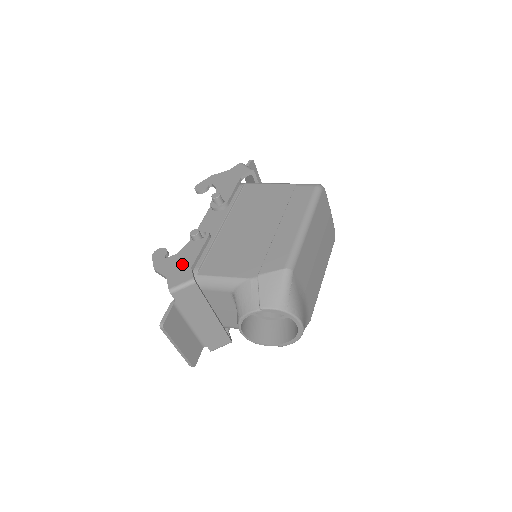
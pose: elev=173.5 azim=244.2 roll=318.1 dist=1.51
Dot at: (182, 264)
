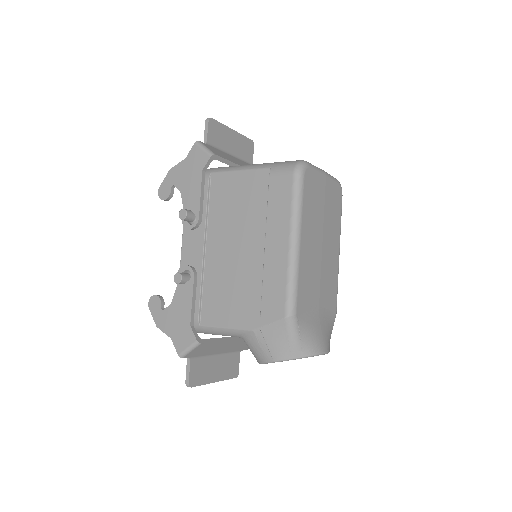
Dot at: (180, 320)
